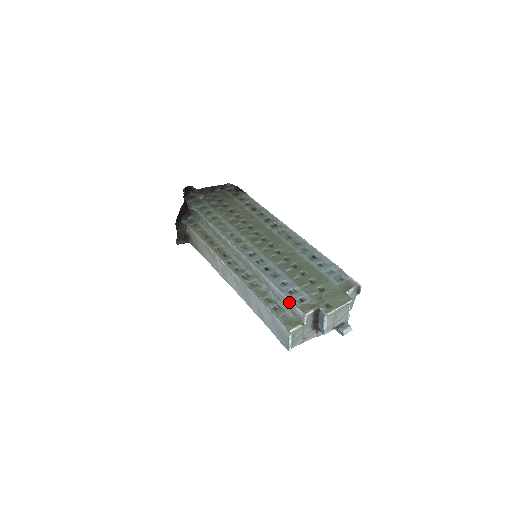
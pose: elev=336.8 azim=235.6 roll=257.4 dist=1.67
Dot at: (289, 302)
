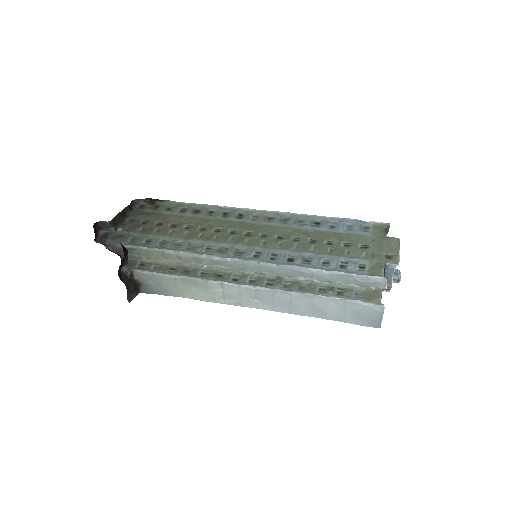
Dot at: (354, 276)
